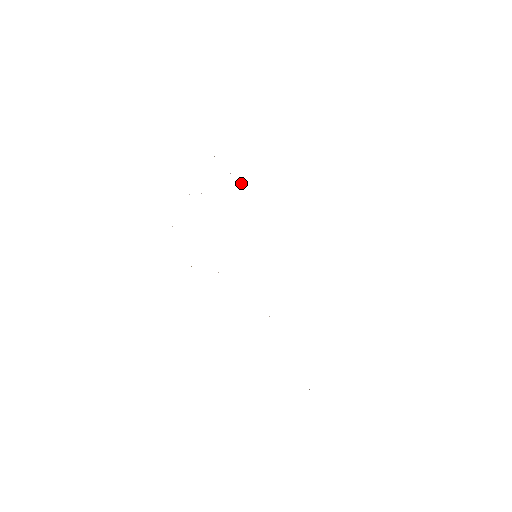
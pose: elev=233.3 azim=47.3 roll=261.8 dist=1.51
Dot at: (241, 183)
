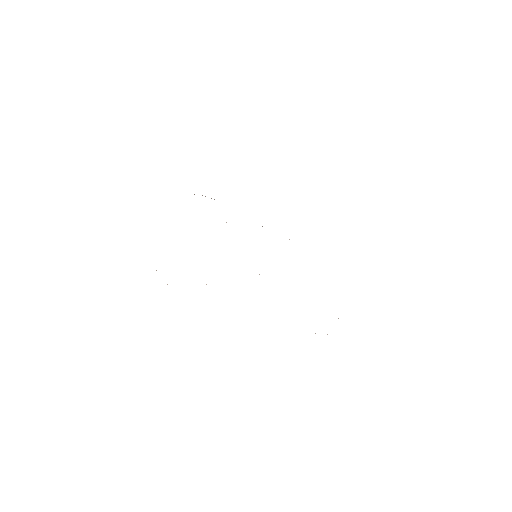
Dot at: occluded
